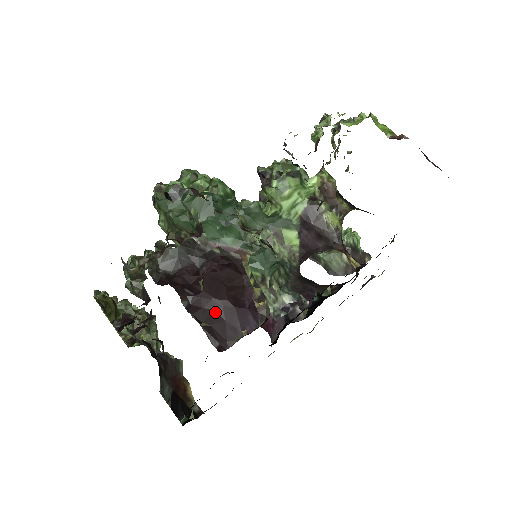
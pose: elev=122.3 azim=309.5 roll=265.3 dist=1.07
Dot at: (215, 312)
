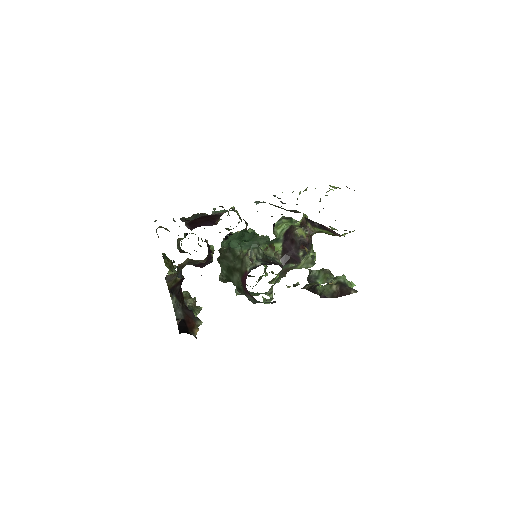
Dot at: (196, 222)
